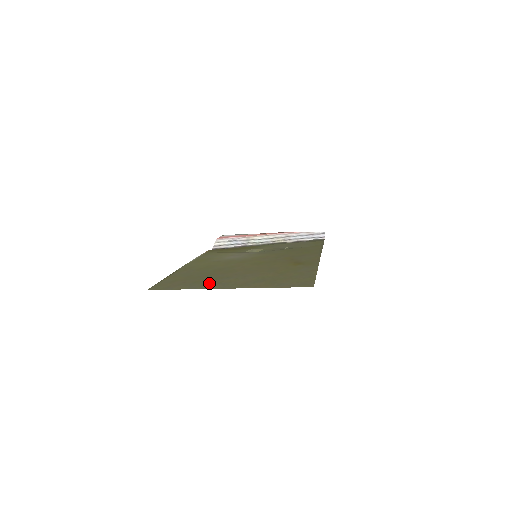
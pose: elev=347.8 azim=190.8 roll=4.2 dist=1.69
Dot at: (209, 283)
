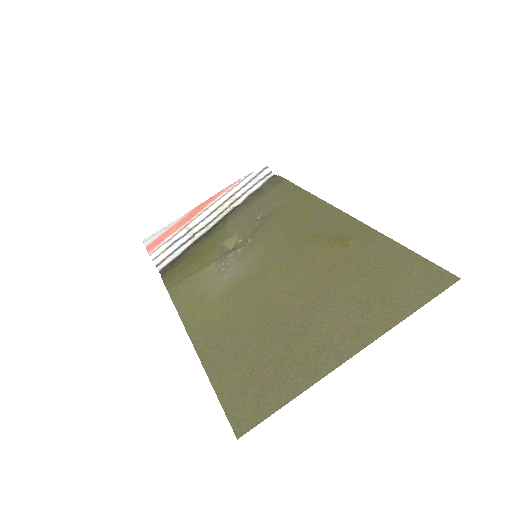
Dot at: (304, 359)
